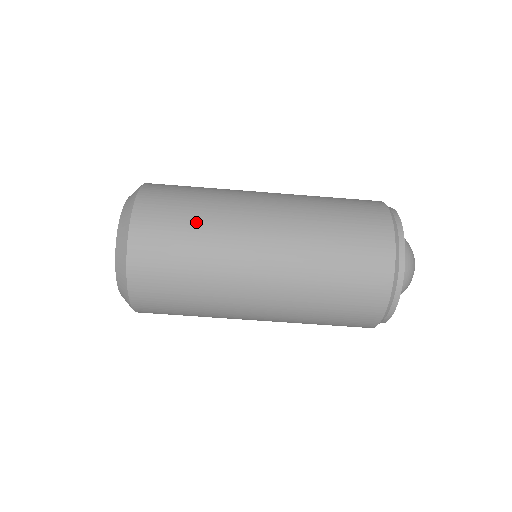
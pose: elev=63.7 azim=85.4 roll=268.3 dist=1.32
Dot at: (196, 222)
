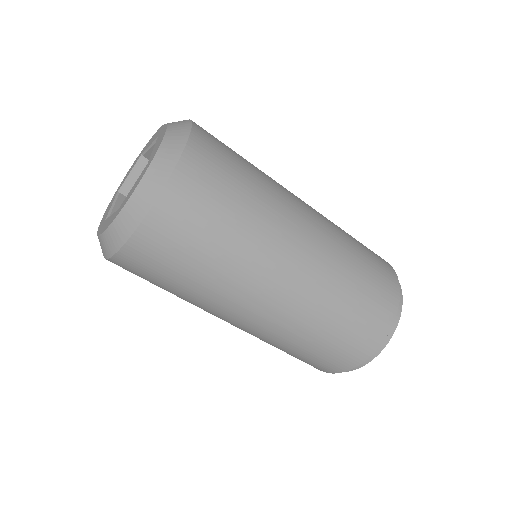
Dot at: (236, 222)
